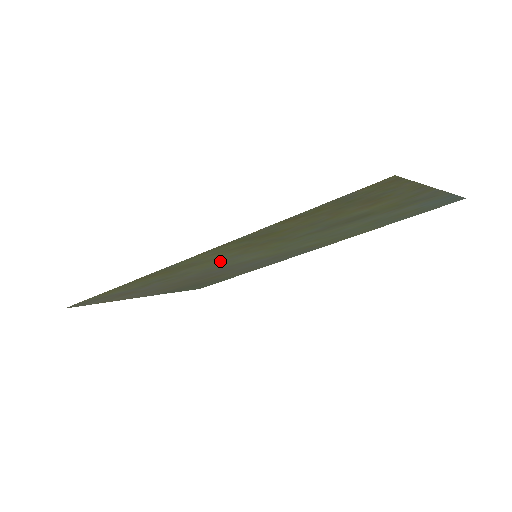
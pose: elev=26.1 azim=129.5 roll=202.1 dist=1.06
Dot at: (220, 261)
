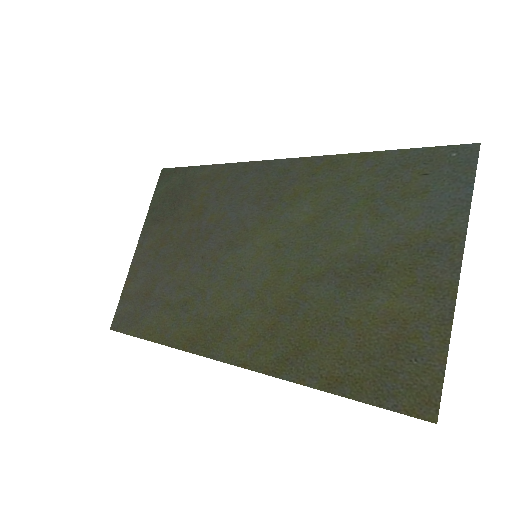
Dot at: (234, 295)
